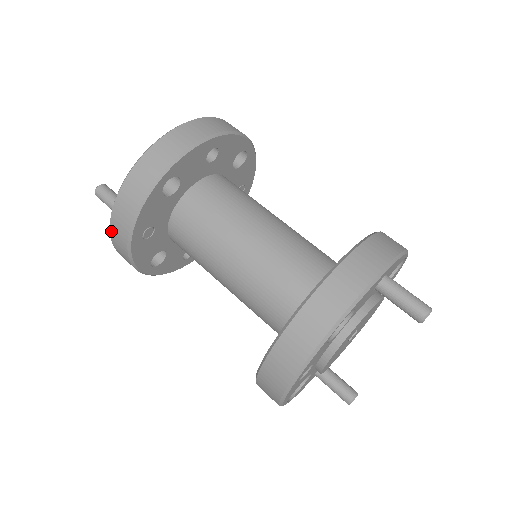
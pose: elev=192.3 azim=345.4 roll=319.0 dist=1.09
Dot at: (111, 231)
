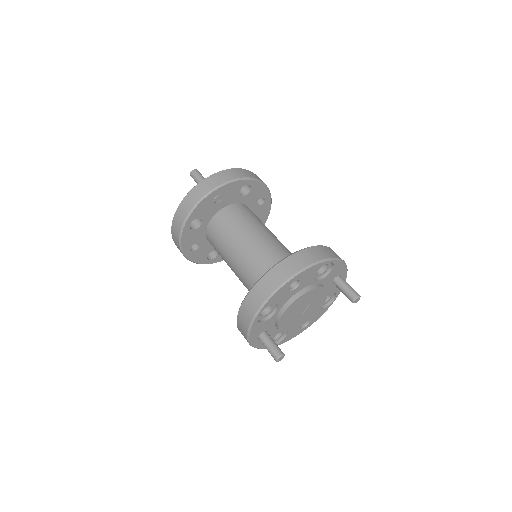
Dot at: (200, 183)
